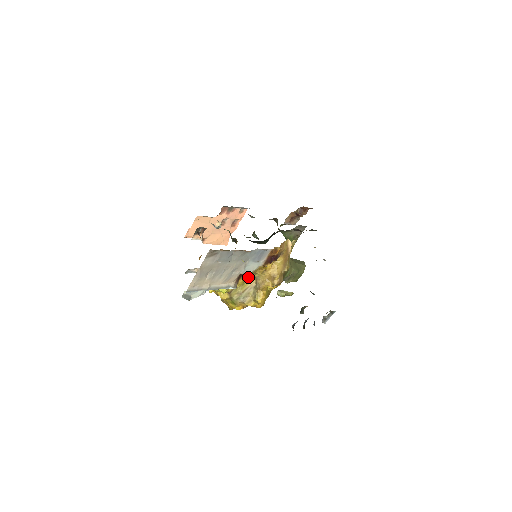
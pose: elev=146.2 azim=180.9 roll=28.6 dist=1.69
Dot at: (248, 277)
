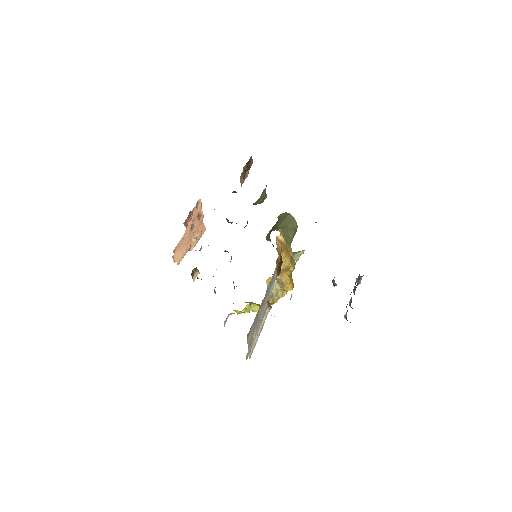
Dot at: occluded
